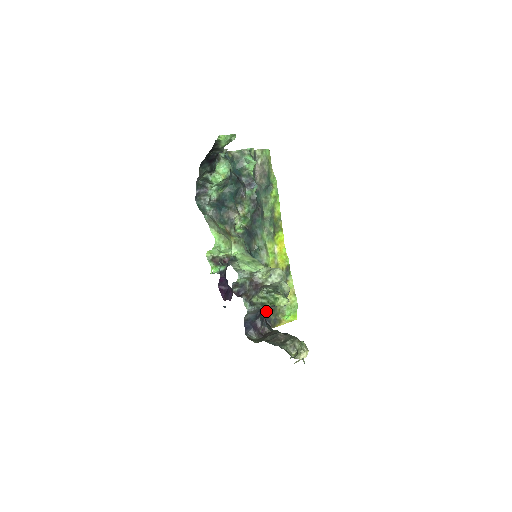
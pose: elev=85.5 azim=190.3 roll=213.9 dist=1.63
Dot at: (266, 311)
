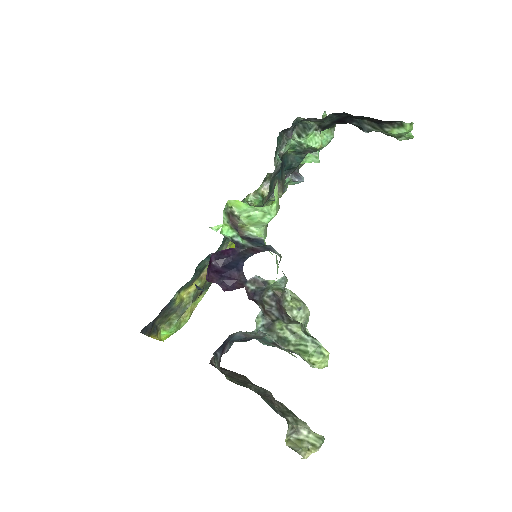
Dot at: (163, 311)
